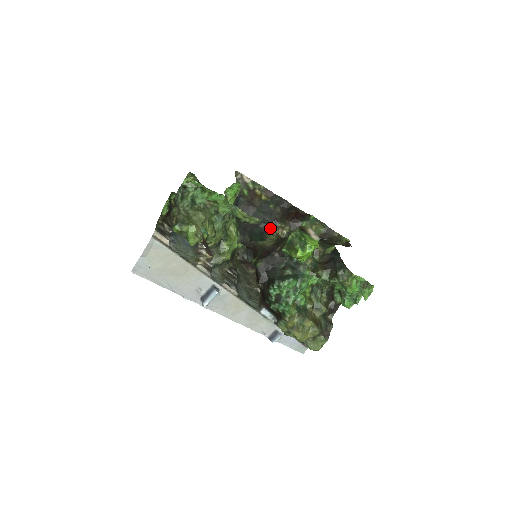
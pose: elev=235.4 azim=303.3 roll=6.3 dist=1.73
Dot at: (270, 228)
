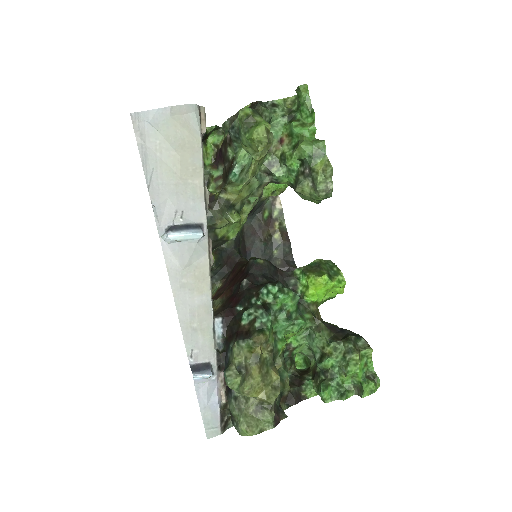
Dot at: occluded
